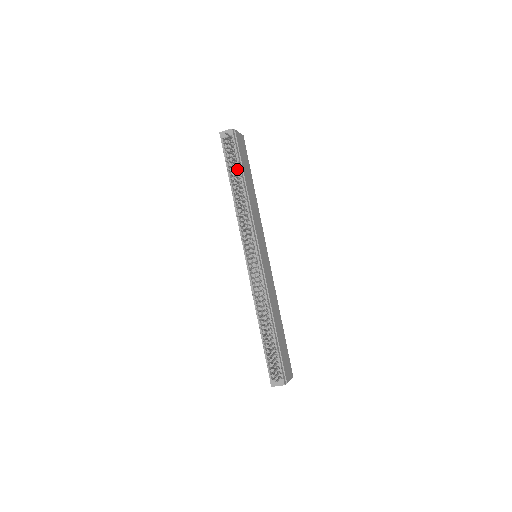
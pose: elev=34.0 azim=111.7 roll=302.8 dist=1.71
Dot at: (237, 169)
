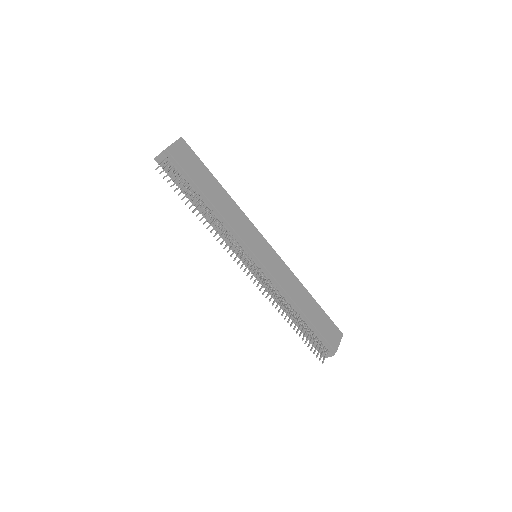
Dot at: (190, 192)
